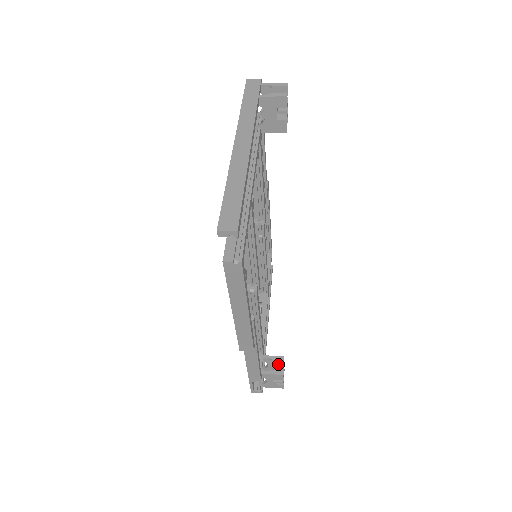
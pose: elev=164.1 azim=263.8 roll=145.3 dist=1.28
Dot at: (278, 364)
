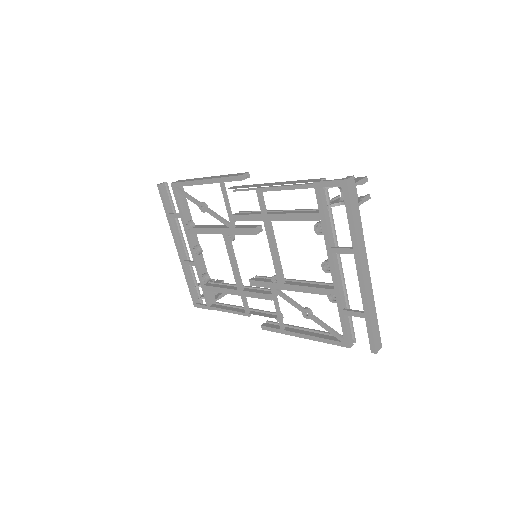
Dot at: occluded
